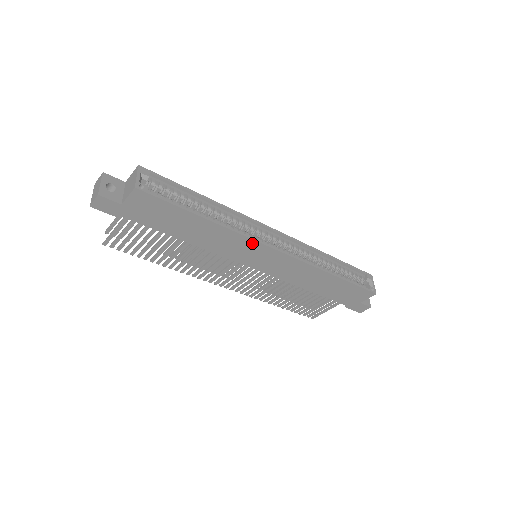
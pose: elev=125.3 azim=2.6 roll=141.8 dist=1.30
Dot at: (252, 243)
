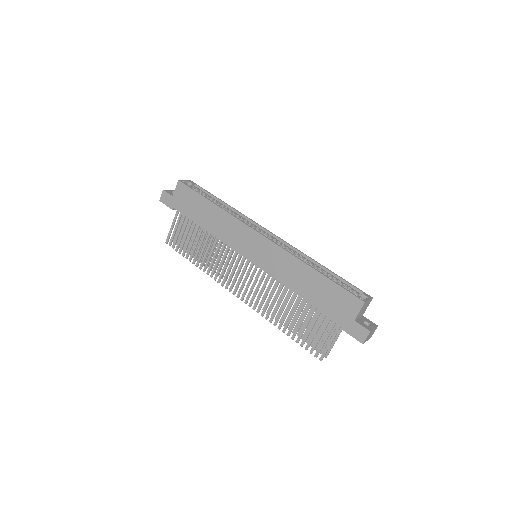
Dot at: (242, 226)
